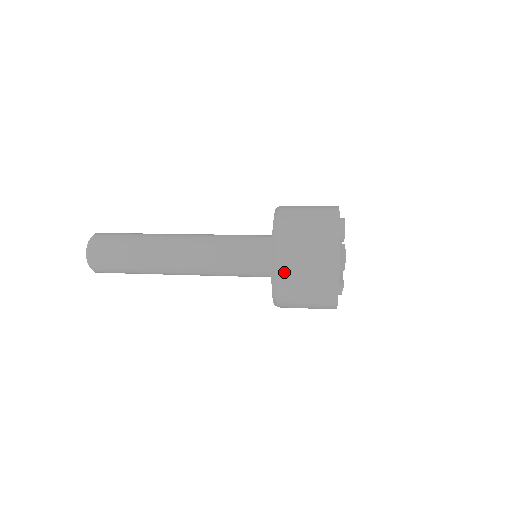
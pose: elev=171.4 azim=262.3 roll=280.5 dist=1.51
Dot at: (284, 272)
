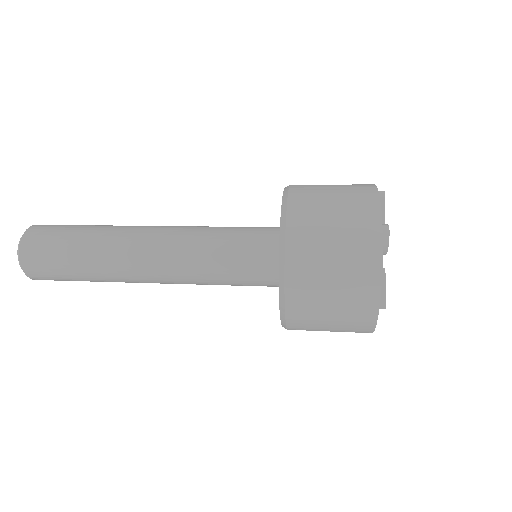
Dot at: (299, 328)
